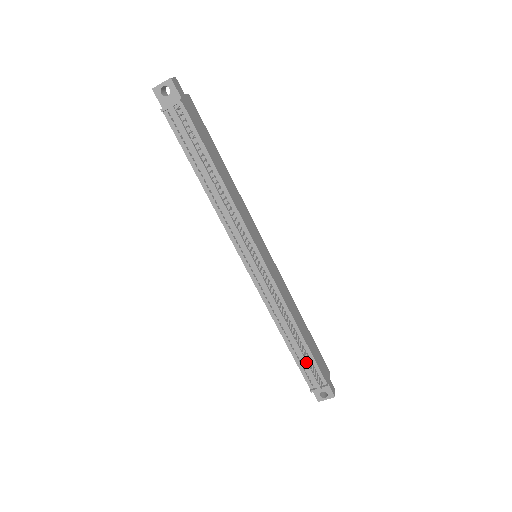
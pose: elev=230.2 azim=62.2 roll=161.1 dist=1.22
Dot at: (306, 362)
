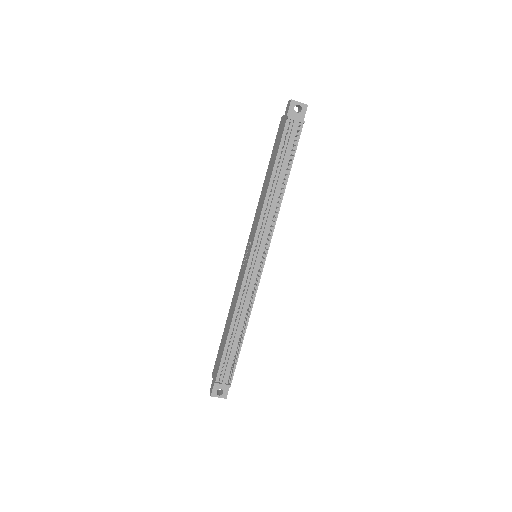
Dot at: (232, 357)
